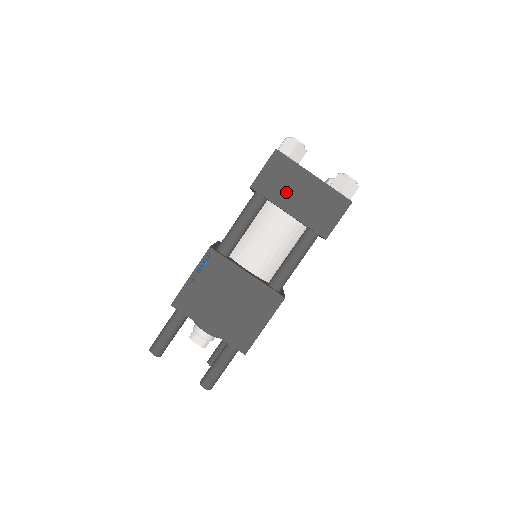
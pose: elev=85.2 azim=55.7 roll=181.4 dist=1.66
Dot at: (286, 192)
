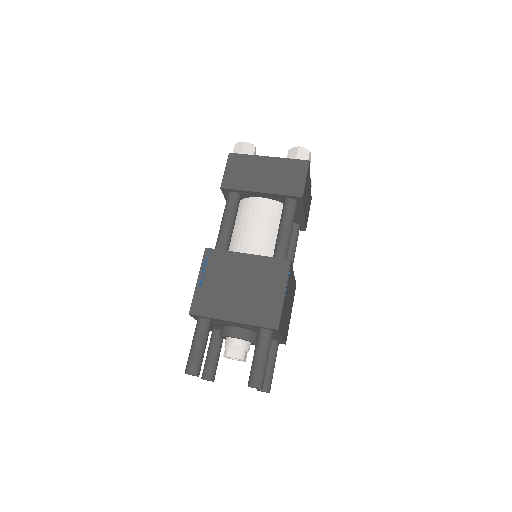
Dot at: (251, 178)
